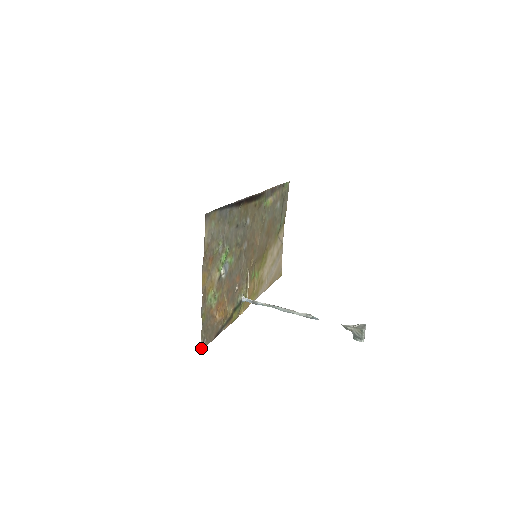
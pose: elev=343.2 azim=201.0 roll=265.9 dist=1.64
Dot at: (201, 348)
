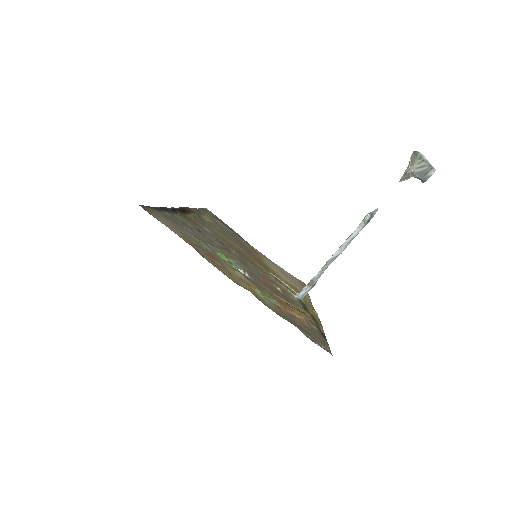
Dot at: occluded
